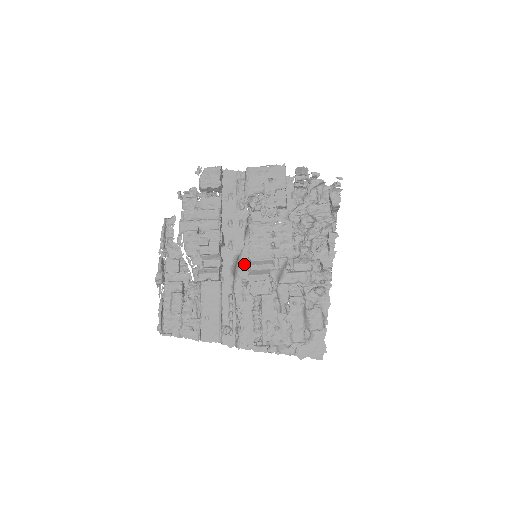
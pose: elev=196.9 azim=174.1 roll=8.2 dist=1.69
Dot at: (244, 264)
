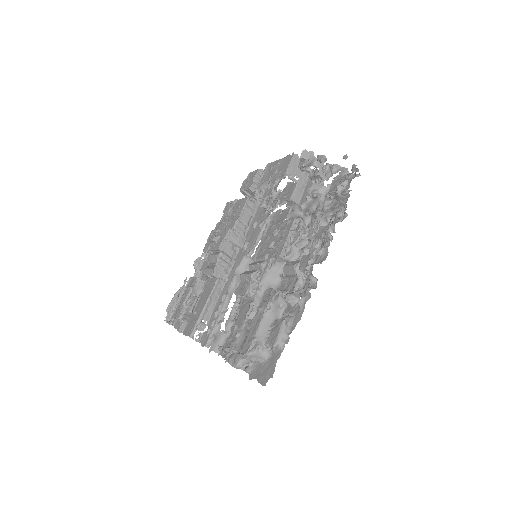
Dot at: occluded
